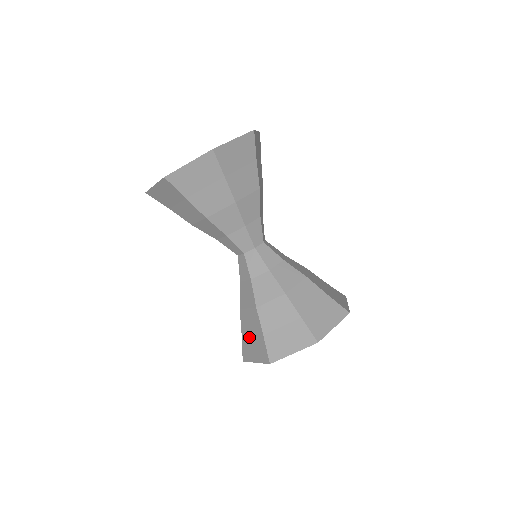
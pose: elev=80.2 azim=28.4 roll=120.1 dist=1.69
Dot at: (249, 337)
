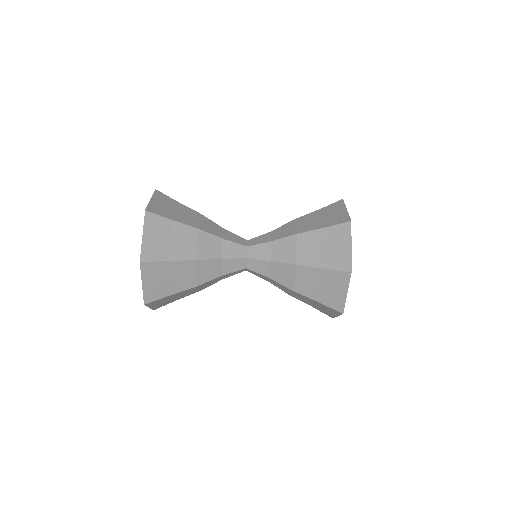
Dot at: occluded
